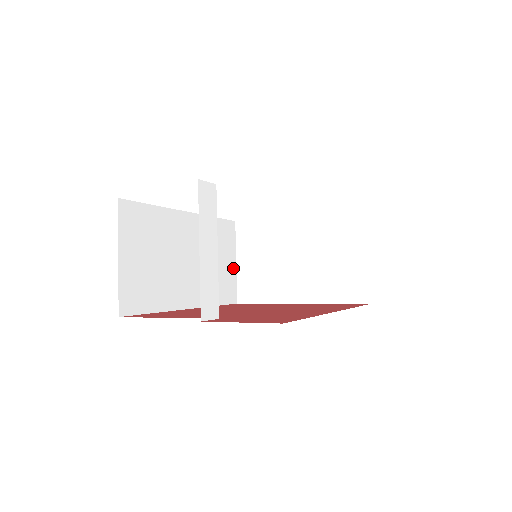
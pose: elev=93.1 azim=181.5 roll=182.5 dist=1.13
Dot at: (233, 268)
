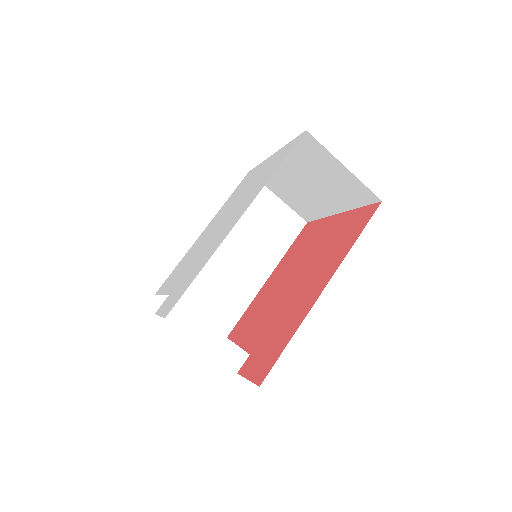
Dot at: (280, 205)
